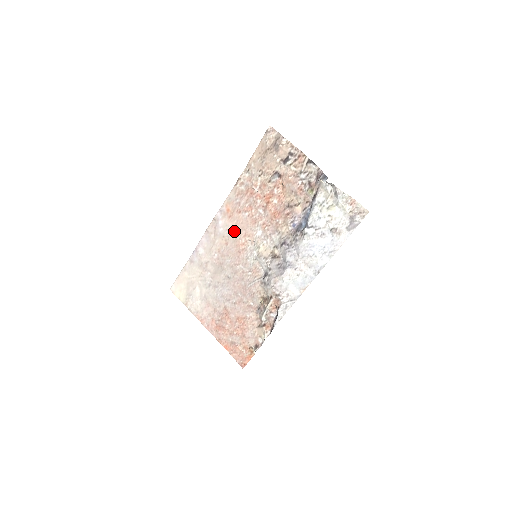
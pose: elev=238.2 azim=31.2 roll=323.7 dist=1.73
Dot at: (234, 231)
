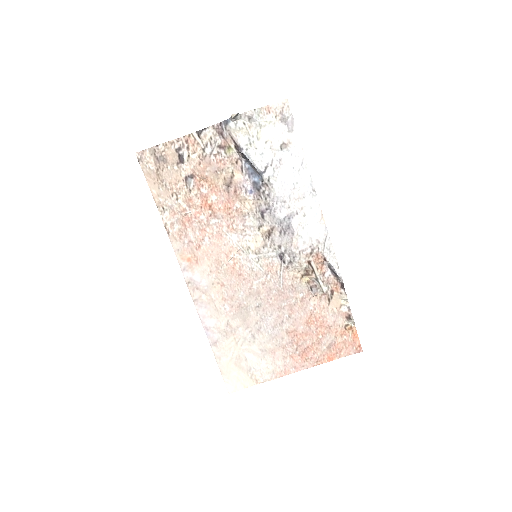
Dot at: (215, 267)
